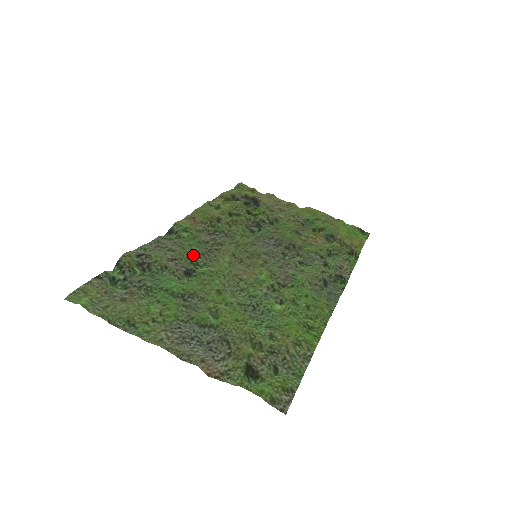
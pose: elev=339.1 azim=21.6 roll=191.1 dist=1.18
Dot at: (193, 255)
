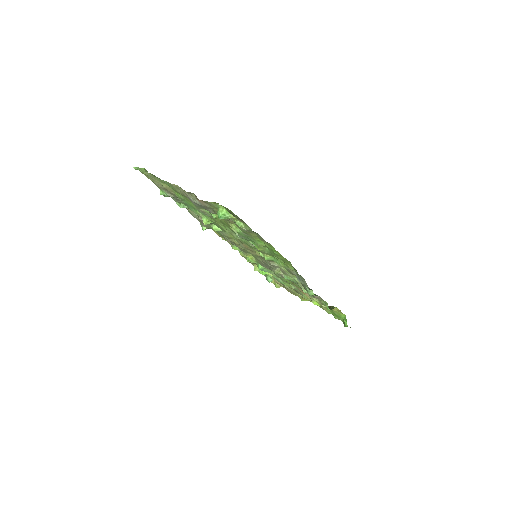
Dot at: occluded
